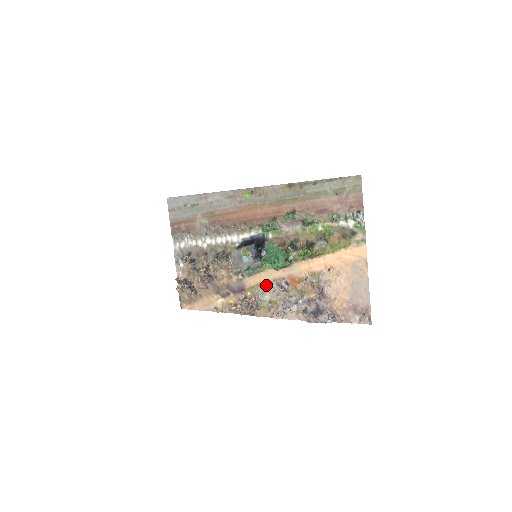
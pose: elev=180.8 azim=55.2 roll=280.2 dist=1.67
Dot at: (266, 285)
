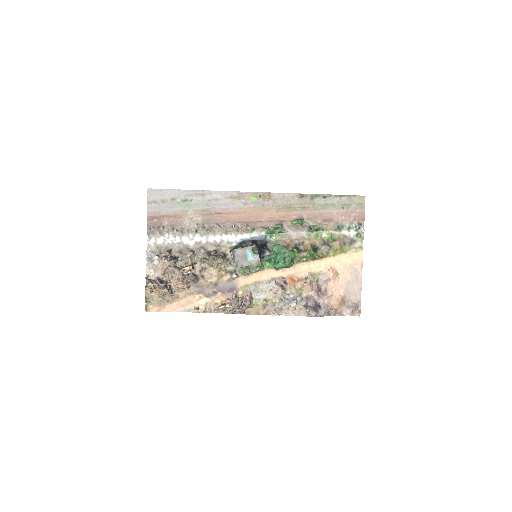
Dot at: (263, 284)
